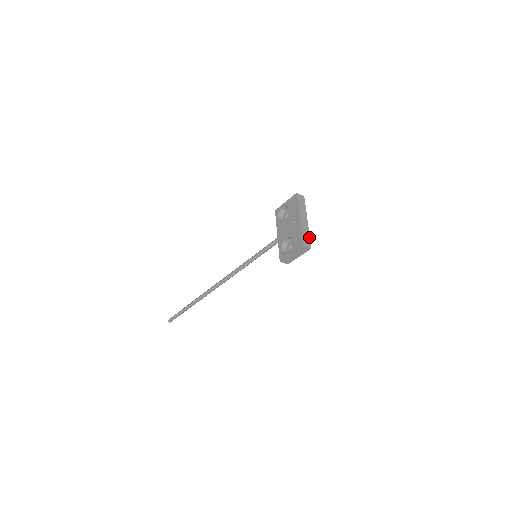
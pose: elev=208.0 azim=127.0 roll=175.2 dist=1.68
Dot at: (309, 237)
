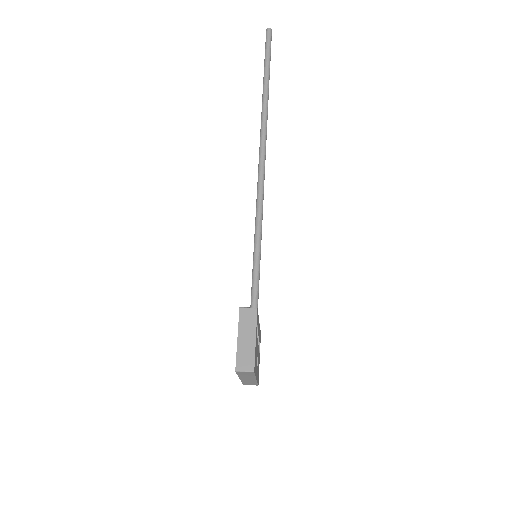
Dot at: (256, 383)
